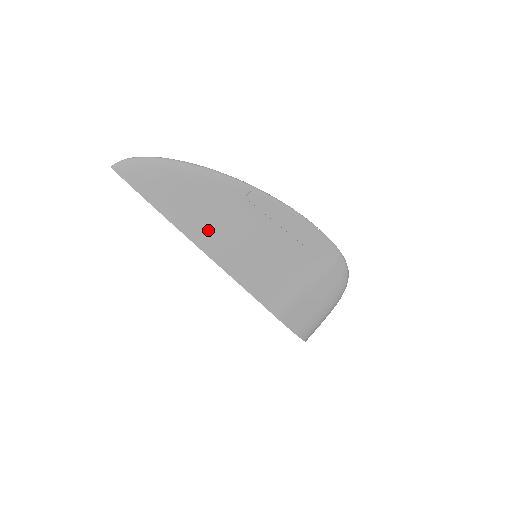
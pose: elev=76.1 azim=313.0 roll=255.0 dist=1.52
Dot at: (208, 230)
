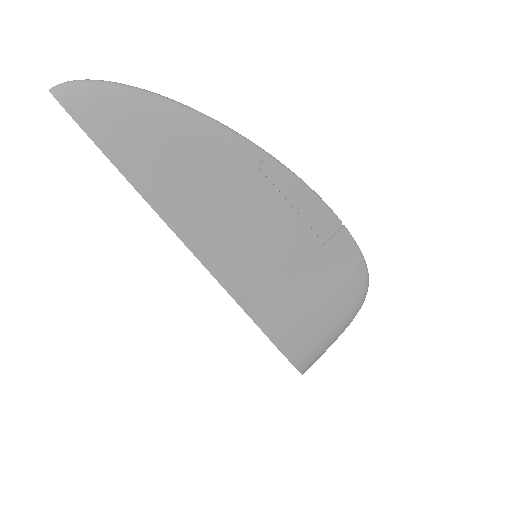
Dot at: (196, 212)
